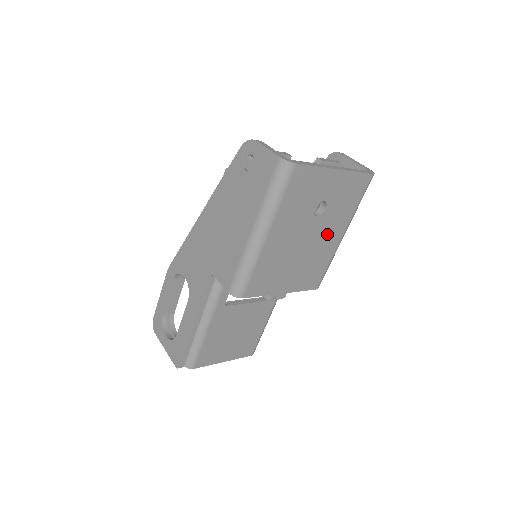
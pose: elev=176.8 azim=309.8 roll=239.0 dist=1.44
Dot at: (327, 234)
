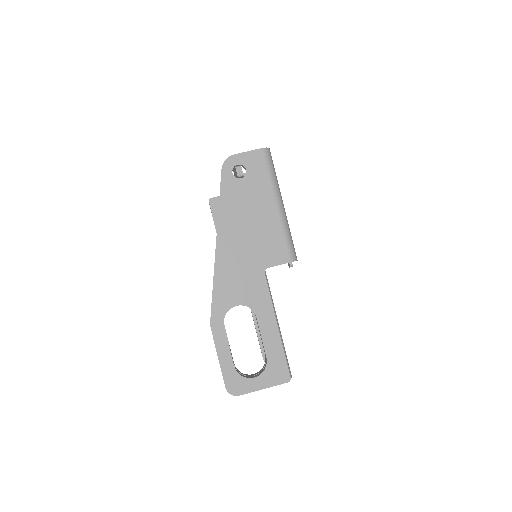
Dot at: occluded
